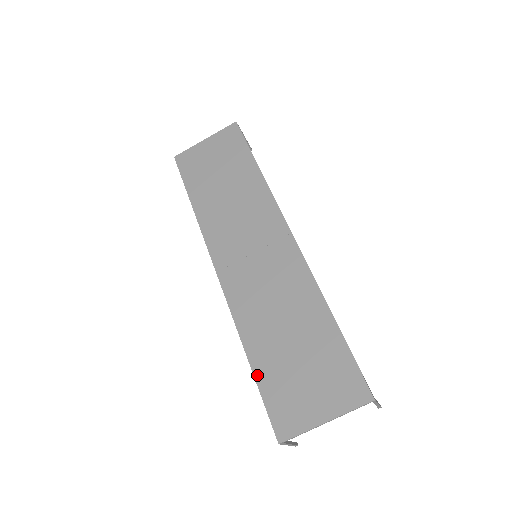
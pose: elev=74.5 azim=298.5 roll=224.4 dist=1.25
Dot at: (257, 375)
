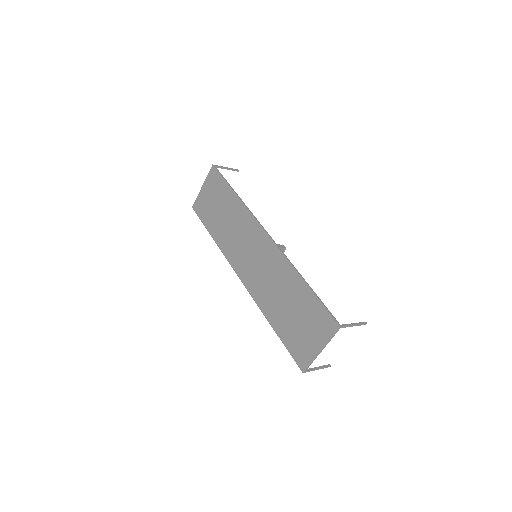
Dot at: (279, 335)
